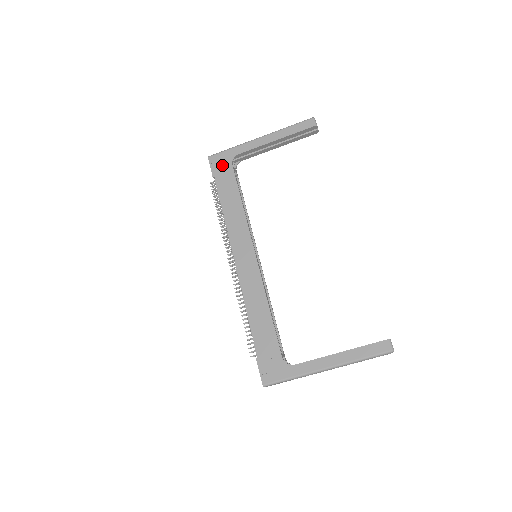
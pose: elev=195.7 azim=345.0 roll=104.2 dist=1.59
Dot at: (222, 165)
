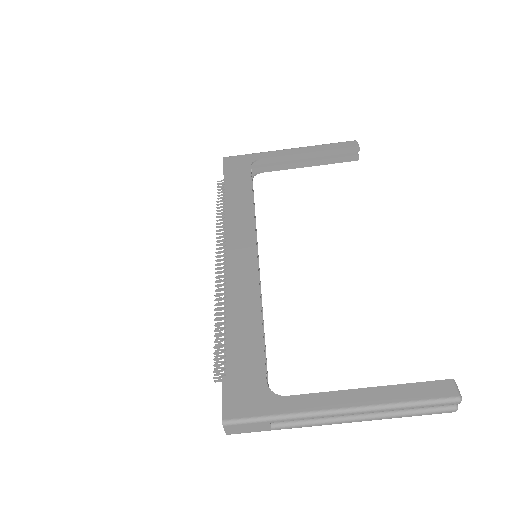
Dot at: (238, 165)
